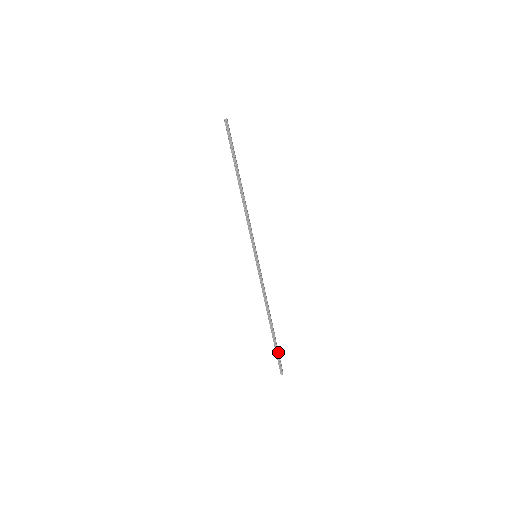
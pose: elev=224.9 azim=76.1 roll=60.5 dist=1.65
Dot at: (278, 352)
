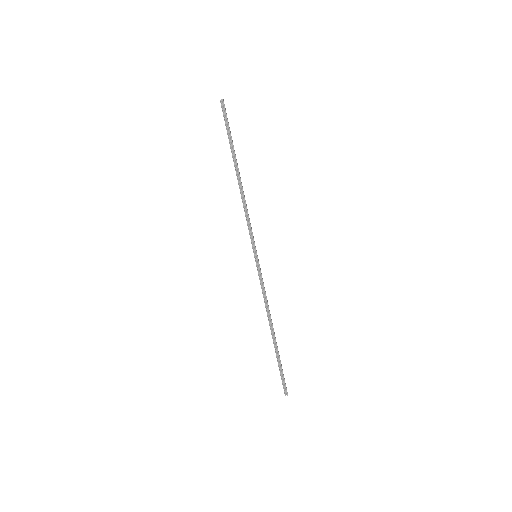
Dot at: (282, 369)
